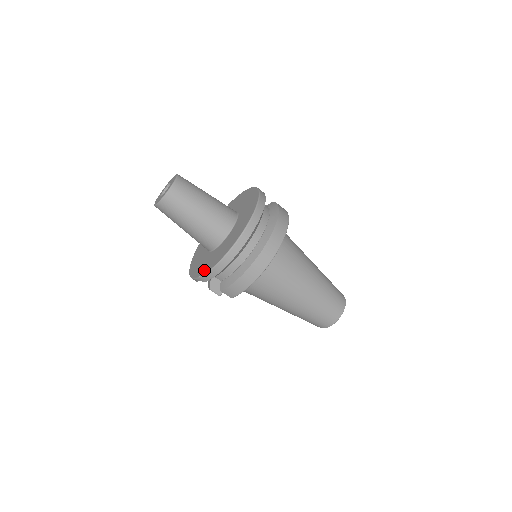
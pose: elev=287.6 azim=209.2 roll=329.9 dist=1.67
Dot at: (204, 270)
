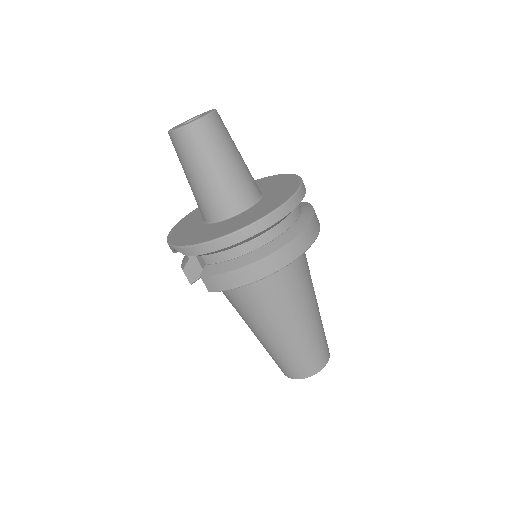
Dot at: (193, 240)
